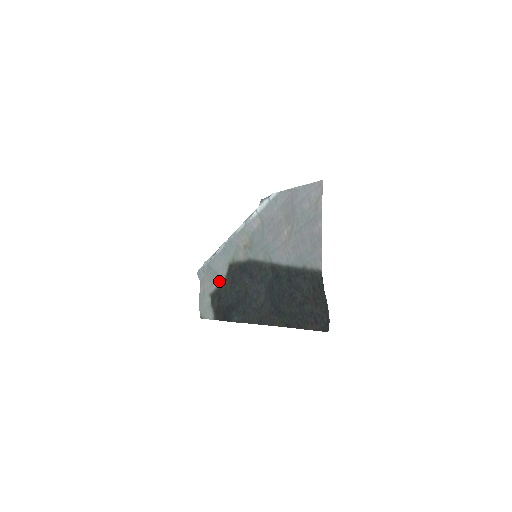
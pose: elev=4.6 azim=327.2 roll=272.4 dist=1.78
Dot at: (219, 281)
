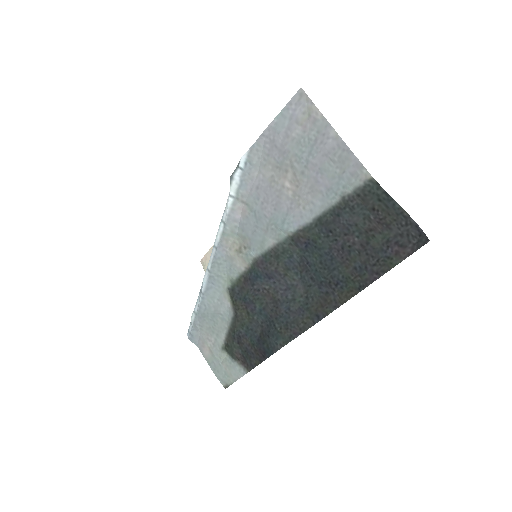
Dot at: (226, 322)
